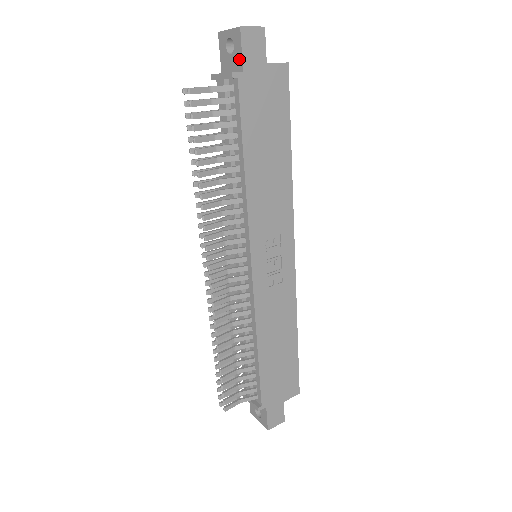
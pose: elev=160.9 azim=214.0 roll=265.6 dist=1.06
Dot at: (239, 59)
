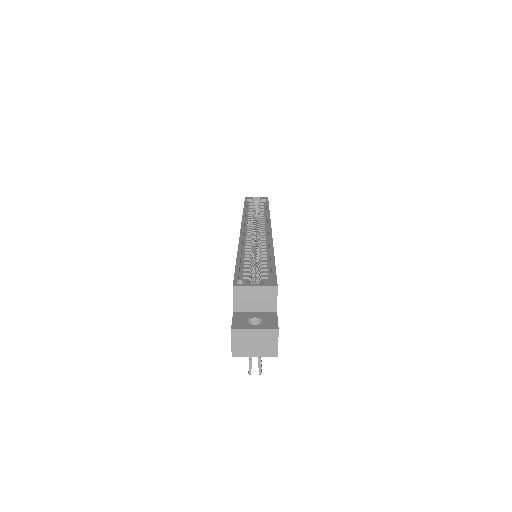
Dot at: occluded
